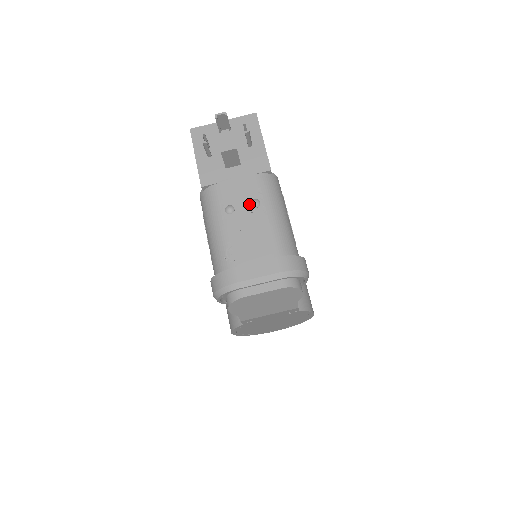
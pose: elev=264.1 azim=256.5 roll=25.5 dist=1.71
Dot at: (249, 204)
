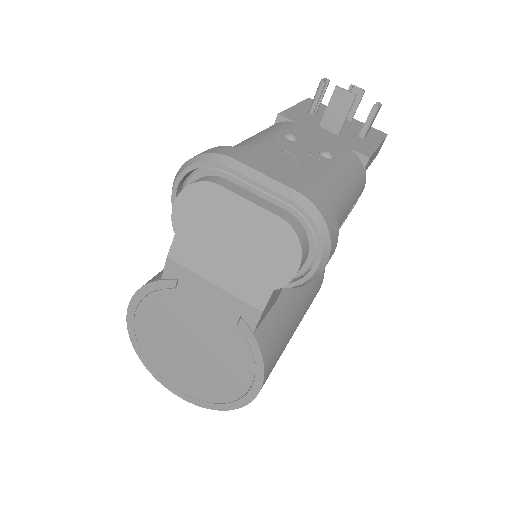
Dot at: (319, 150)
